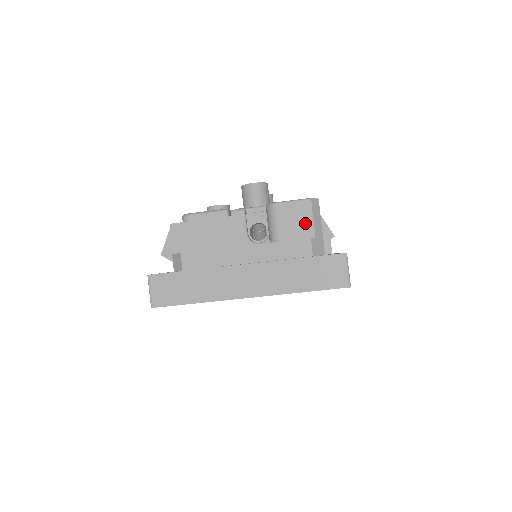
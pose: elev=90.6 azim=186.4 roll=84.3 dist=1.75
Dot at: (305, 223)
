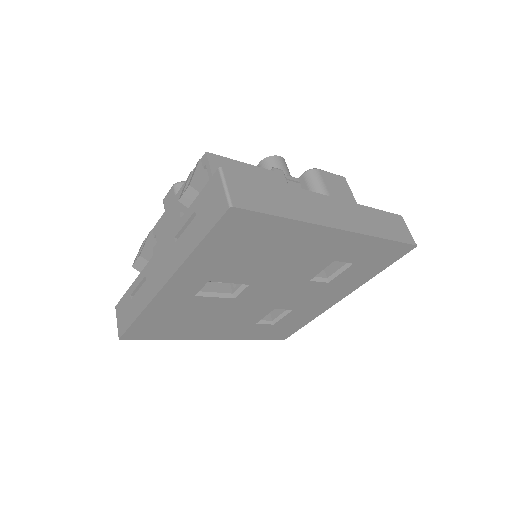
Dot at: (347, 194)
